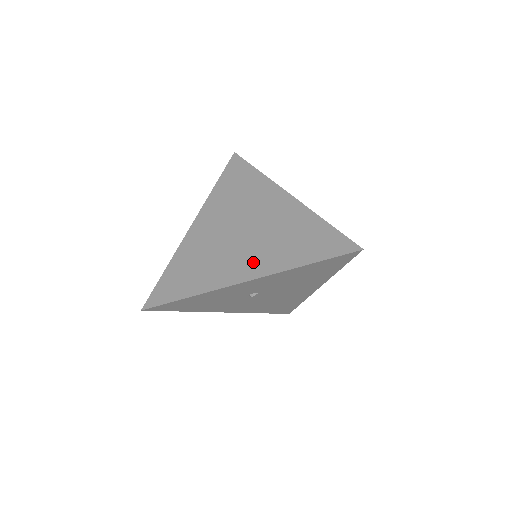
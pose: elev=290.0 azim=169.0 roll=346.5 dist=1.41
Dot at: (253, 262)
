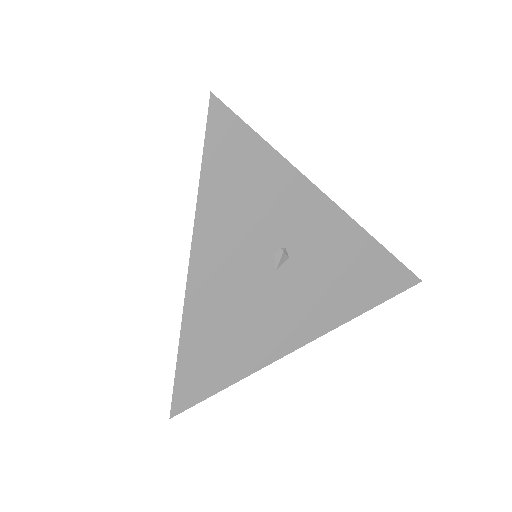
Dot at: occluded
